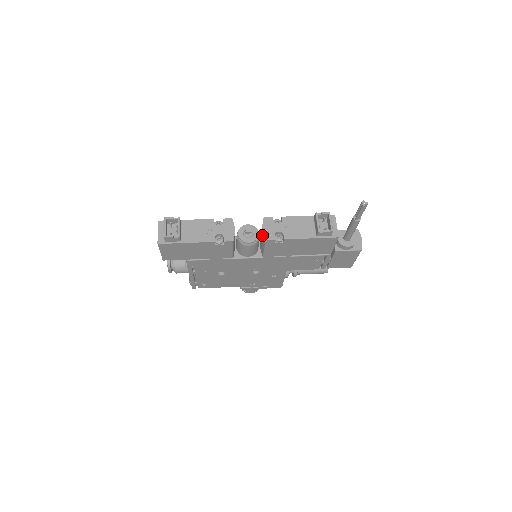
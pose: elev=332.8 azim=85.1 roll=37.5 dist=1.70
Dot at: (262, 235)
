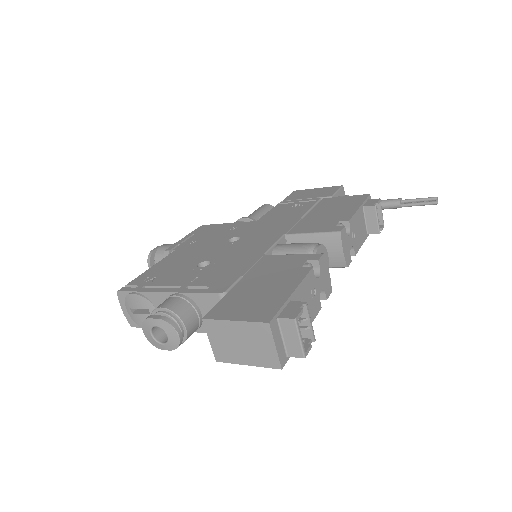
Dot at: (333, 256)
